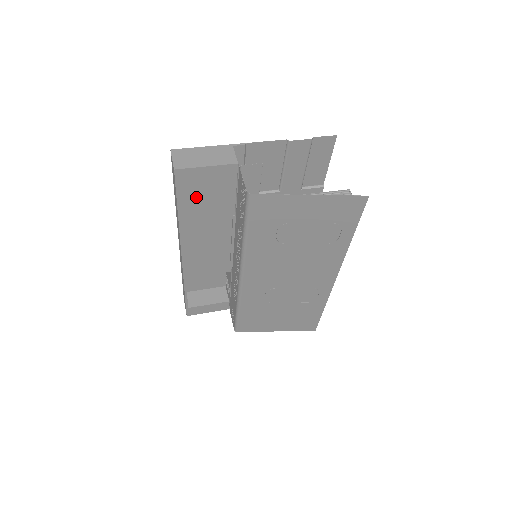
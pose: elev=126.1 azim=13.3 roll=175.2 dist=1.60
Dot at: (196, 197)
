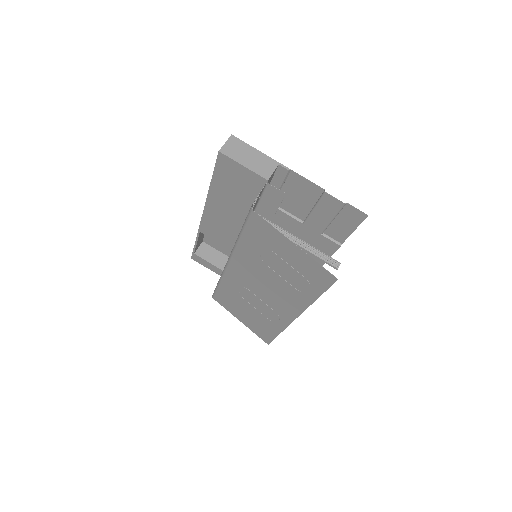
Dot at: (228, 181)
